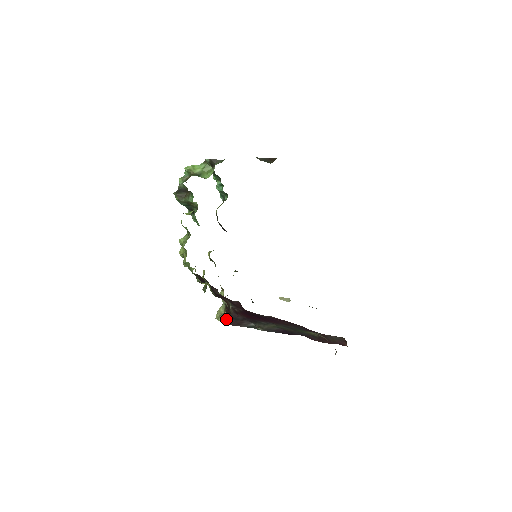
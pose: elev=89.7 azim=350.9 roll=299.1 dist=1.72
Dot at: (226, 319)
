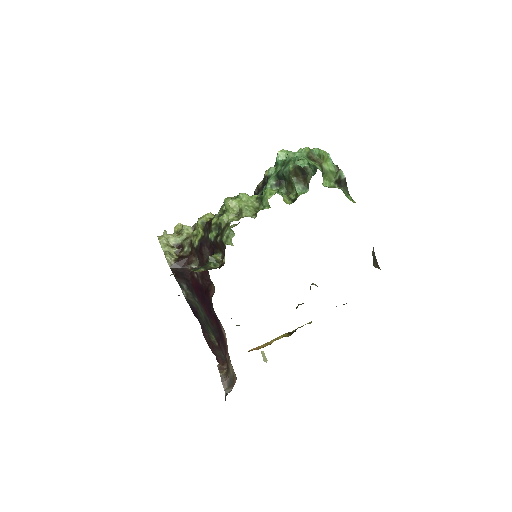
Dot at: (176, 265)
